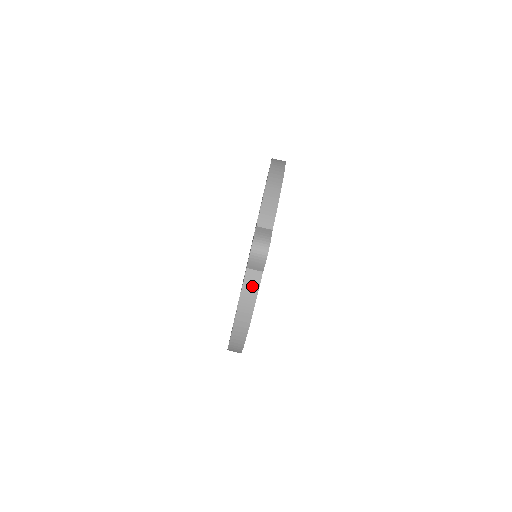
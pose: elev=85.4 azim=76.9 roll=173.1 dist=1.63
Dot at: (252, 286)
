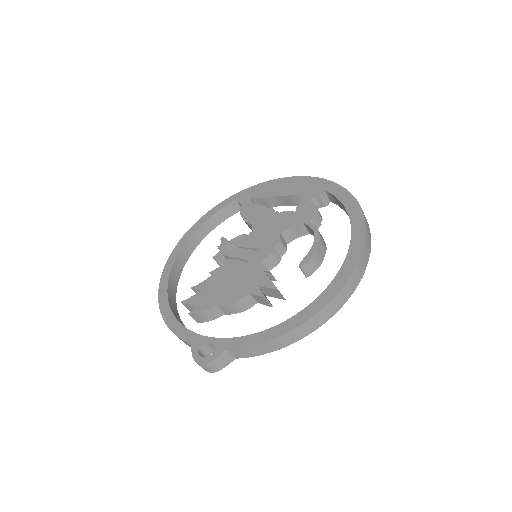
Dot at: (186, 344)
